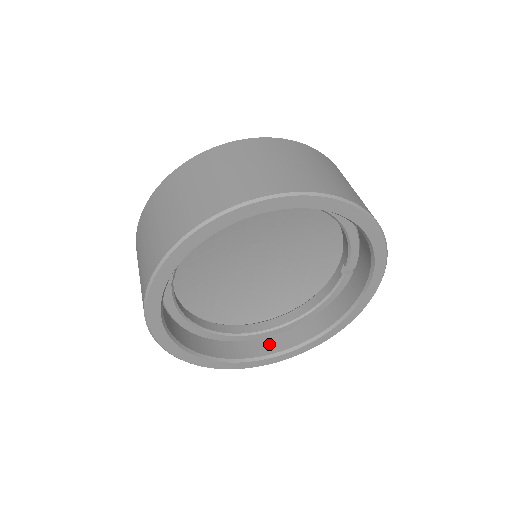
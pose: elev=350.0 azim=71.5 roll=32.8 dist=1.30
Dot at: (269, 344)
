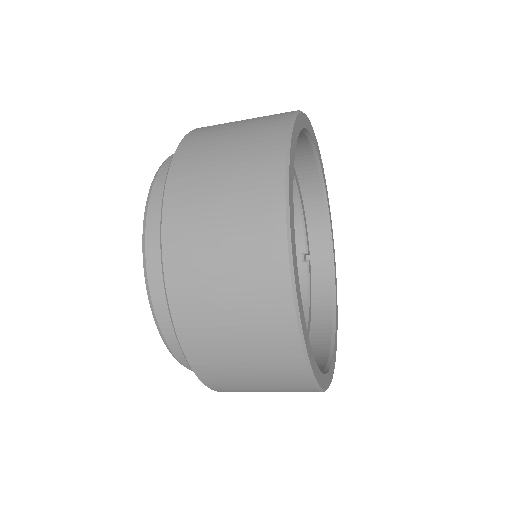
Dot at: occluded
